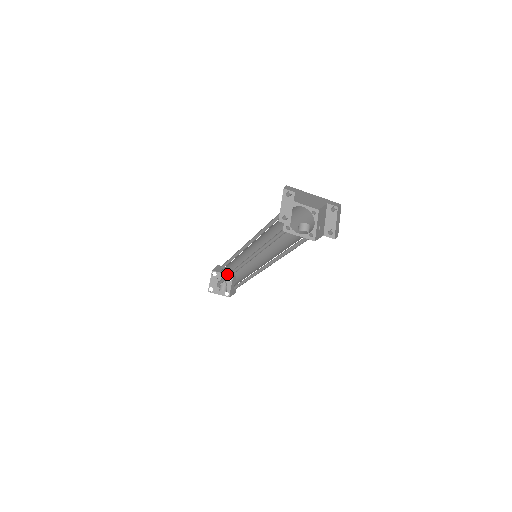
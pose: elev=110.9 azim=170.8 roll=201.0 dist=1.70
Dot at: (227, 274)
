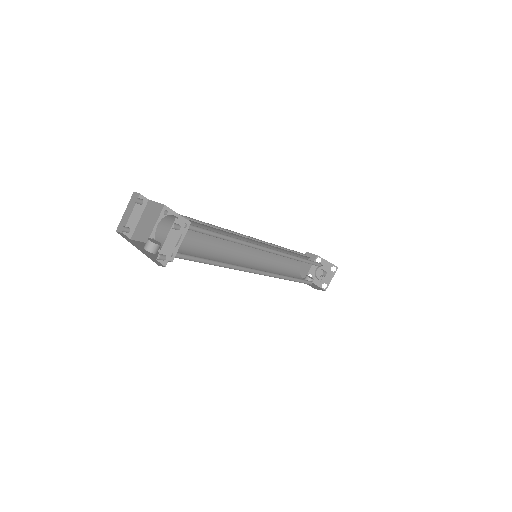
Dot at: occluded
